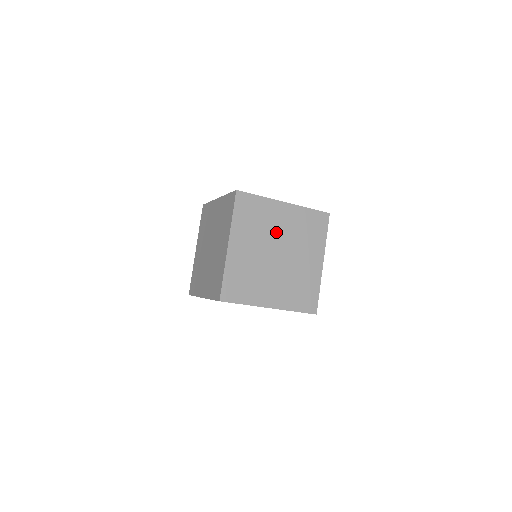
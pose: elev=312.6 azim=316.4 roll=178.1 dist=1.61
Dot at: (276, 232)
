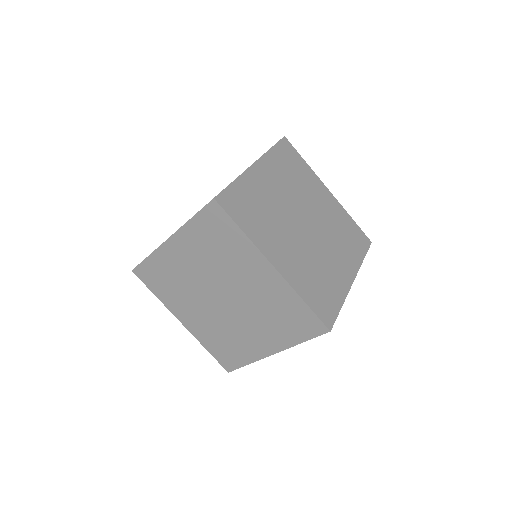
Dot at: (281, 203)
